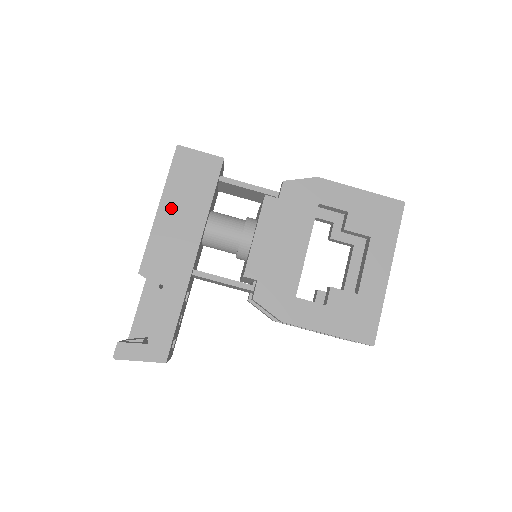
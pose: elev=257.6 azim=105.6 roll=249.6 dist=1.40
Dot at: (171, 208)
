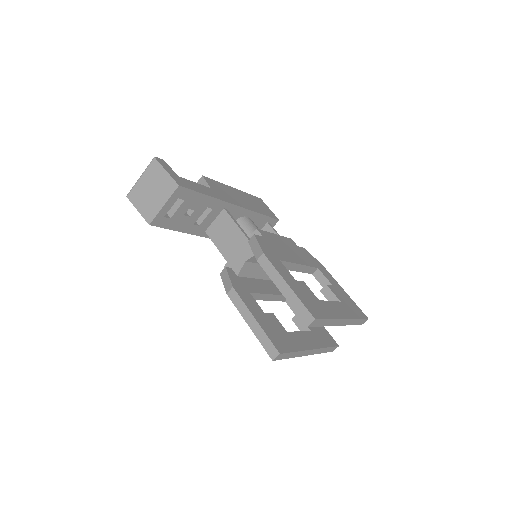
Dot at: (240, 194)
